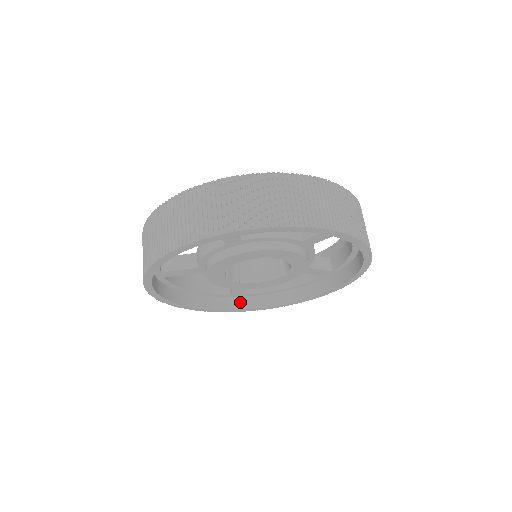
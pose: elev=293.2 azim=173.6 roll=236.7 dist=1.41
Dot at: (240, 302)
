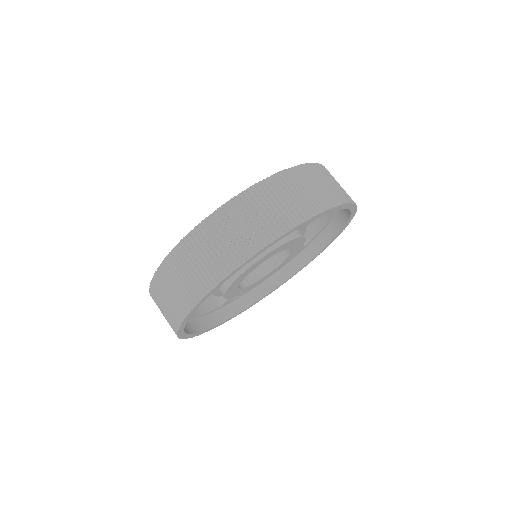
Dot at: (232, 308)
